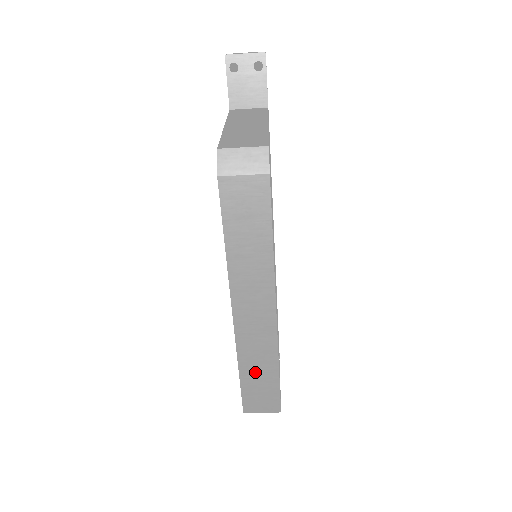
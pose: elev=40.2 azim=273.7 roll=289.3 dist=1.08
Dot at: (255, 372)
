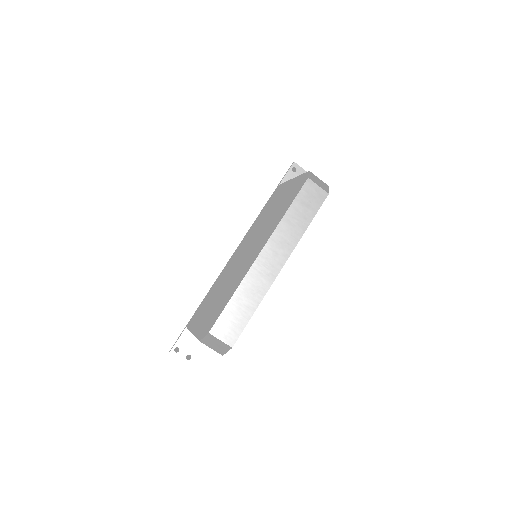
Dot at: (241, 302)
